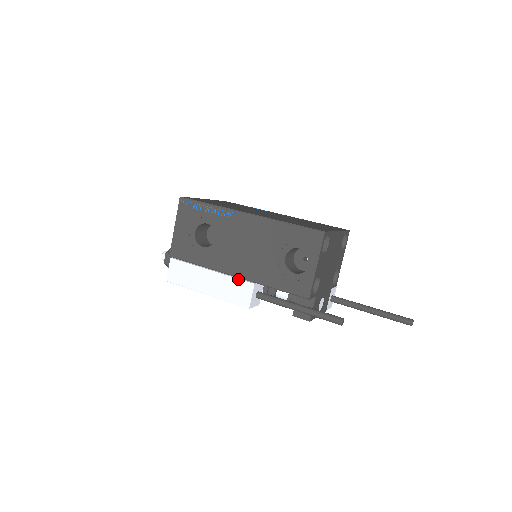
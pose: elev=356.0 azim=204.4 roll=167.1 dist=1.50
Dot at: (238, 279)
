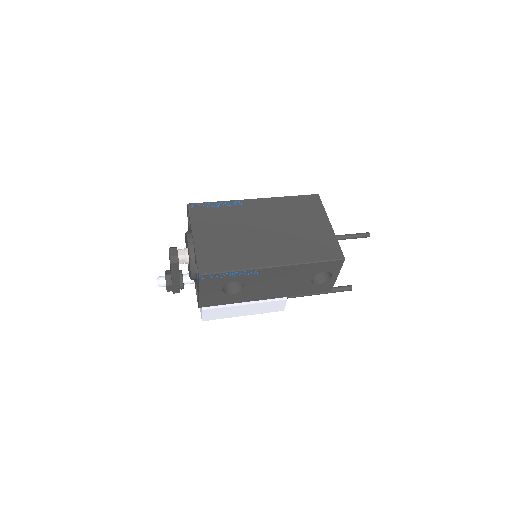
Dot at: (272, 302)
